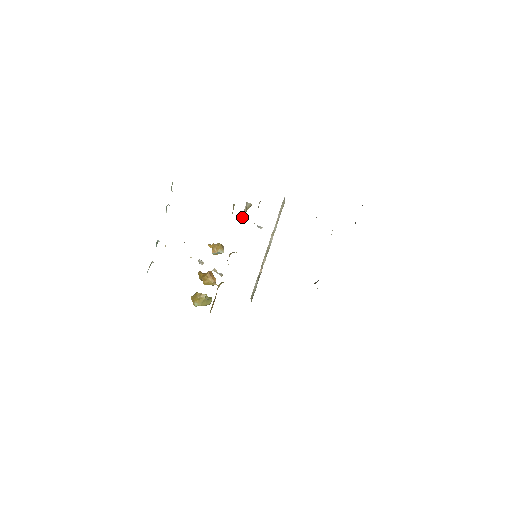
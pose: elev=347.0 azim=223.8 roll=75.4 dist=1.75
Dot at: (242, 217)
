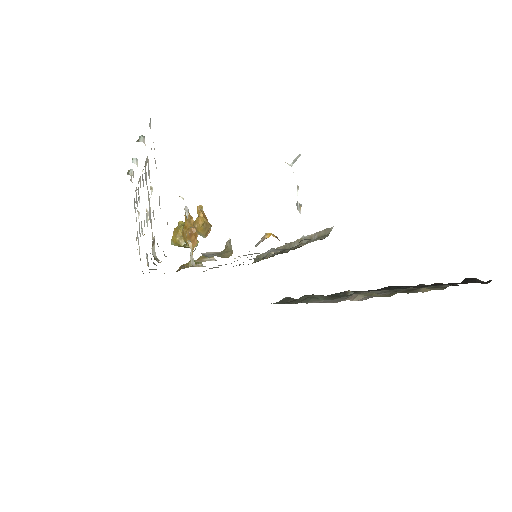
Dot at: (295, 160)
